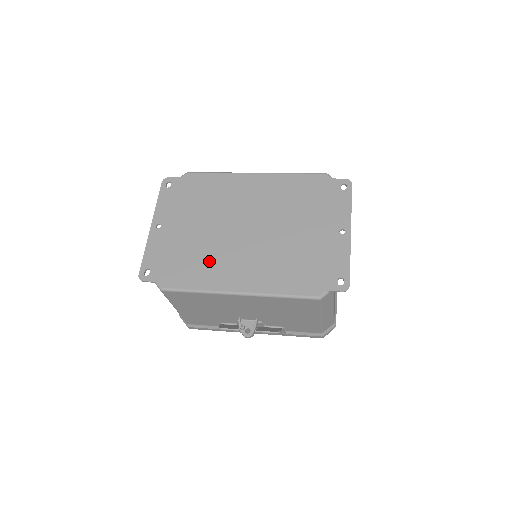
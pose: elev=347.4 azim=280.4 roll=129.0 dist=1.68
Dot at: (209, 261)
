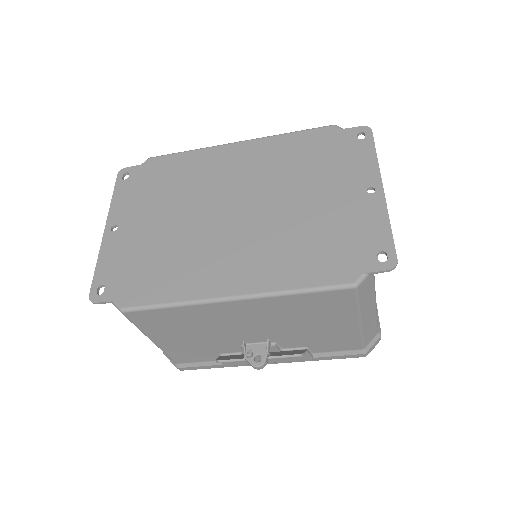
Dot at: (186, 261)
